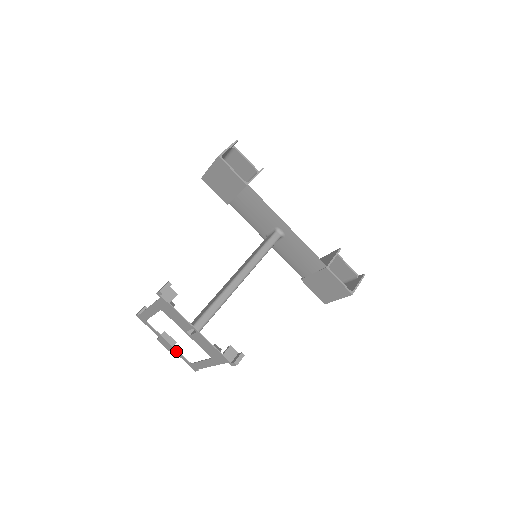
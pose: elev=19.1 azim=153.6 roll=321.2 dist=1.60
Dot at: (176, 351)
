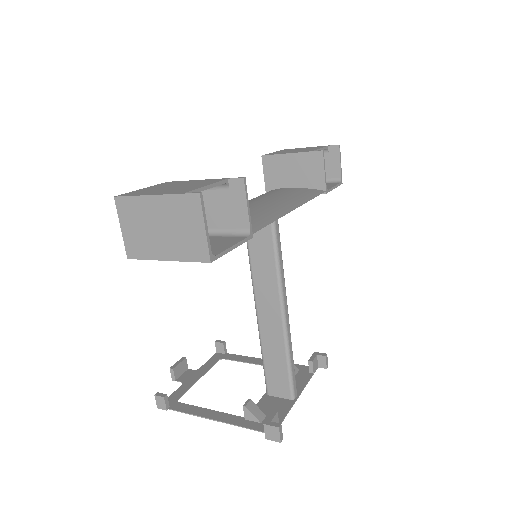
Dot at: (205, 370)
